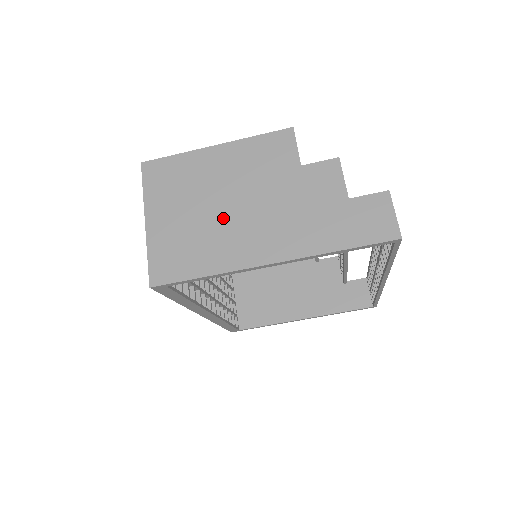
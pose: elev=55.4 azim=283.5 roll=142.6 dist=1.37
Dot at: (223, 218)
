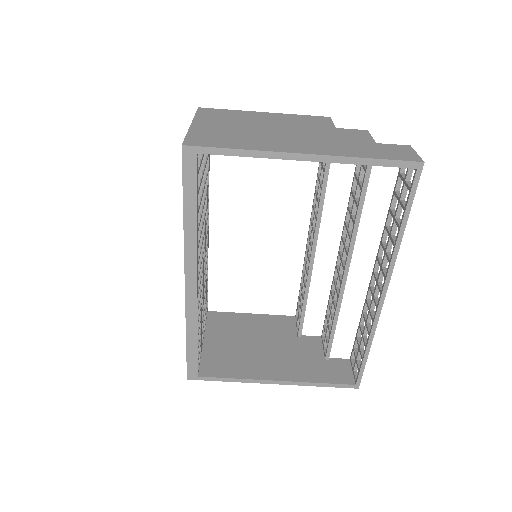
Dot at: (264, 133)
